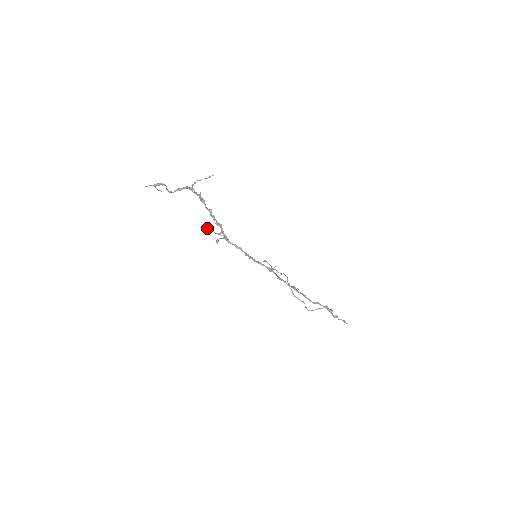
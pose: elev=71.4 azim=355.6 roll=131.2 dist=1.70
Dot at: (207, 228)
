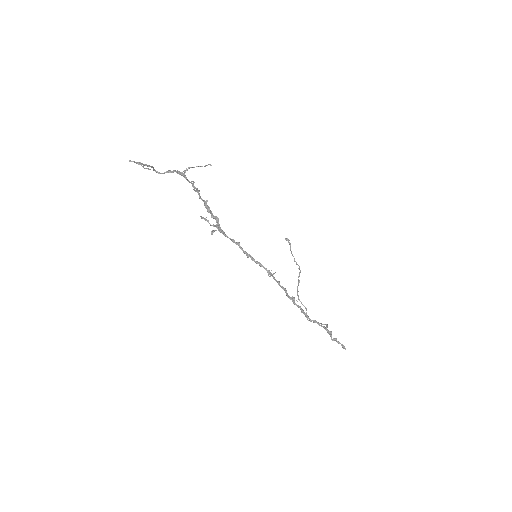
Dot at: occluded
